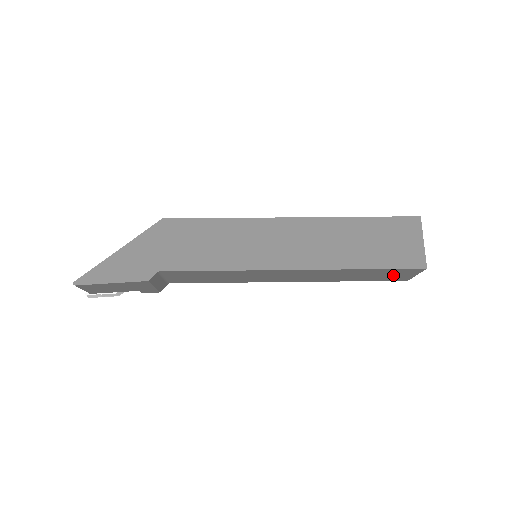
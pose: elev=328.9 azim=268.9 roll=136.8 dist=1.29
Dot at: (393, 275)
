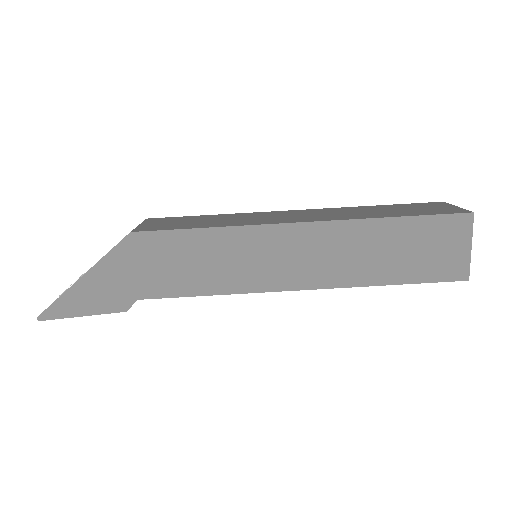
Dot at: occluded
